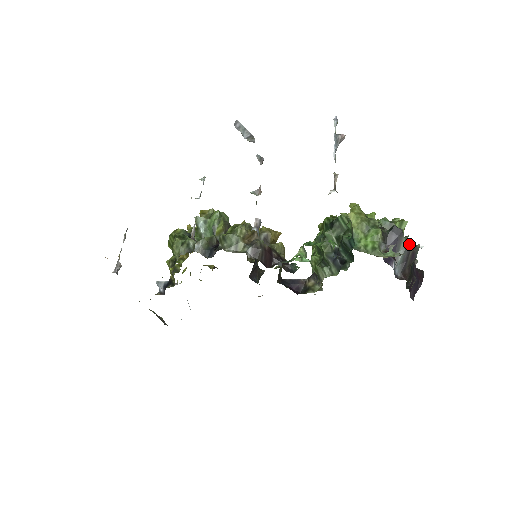
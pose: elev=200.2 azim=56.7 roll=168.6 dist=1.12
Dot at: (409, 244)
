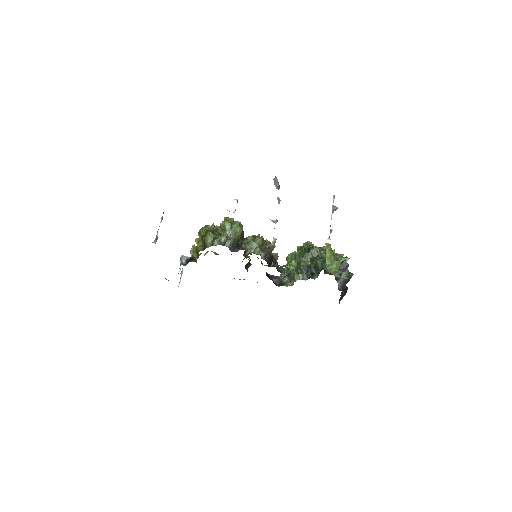
Dot at: (349, 272)
